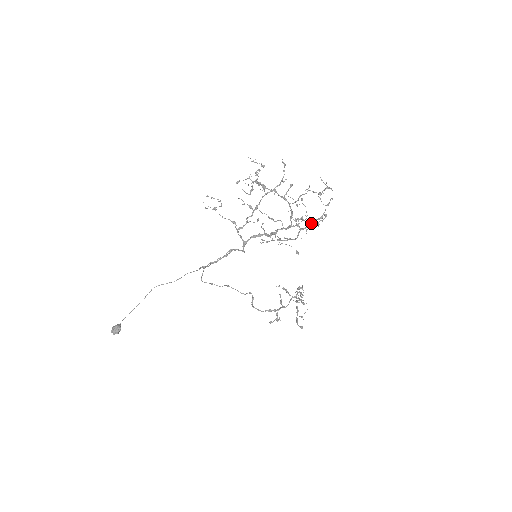
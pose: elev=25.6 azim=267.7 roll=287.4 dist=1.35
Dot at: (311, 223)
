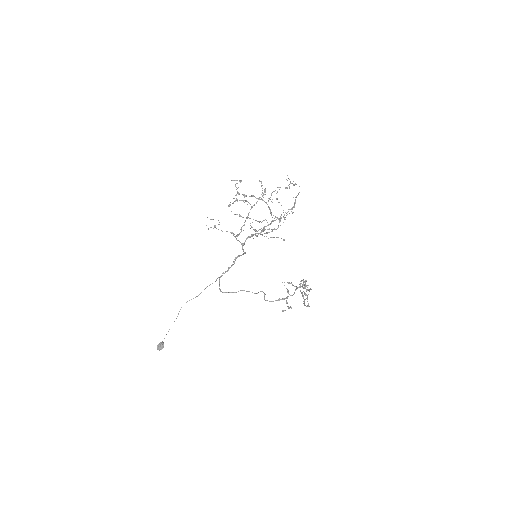
Dot at: occluded
